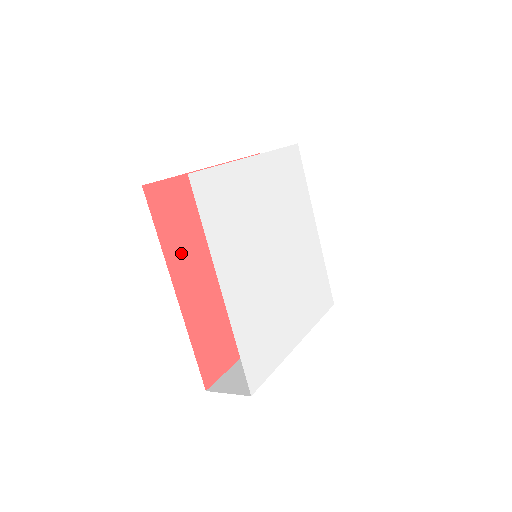
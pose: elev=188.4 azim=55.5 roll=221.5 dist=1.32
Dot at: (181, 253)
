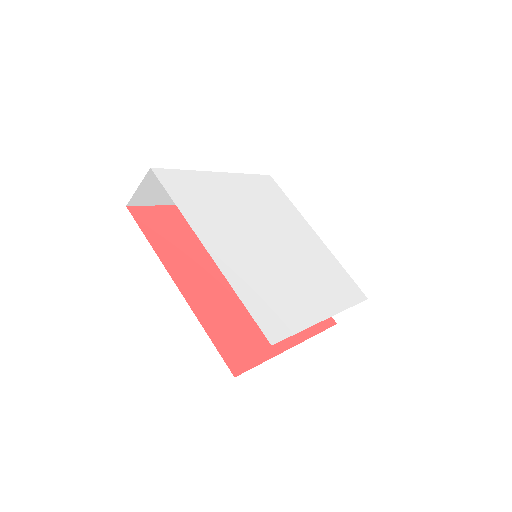
Dot at: (176, 257)
